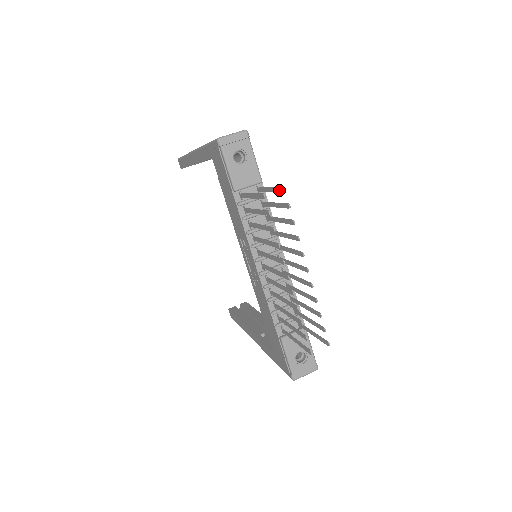
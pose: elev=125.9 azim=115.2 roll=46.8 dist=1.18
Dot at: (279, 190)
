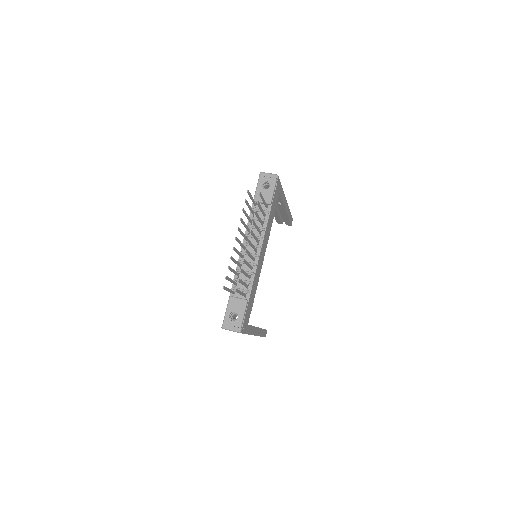
Dot at: (260, 196)
